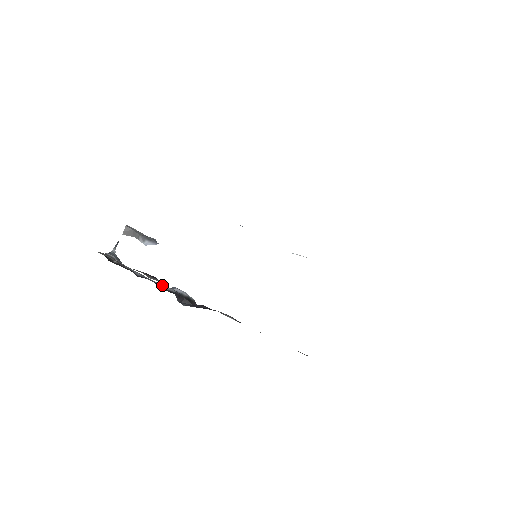
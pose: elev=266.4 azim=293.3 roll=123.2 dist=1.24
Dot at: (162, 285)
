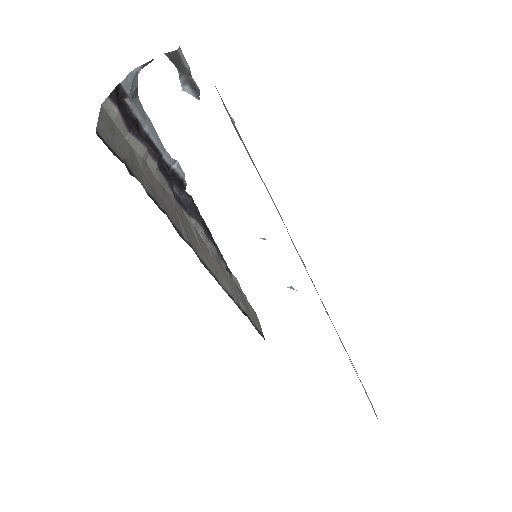
Dot at: (164, 153)
